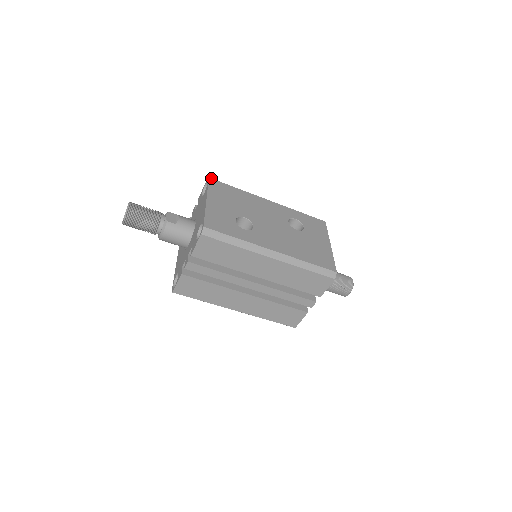
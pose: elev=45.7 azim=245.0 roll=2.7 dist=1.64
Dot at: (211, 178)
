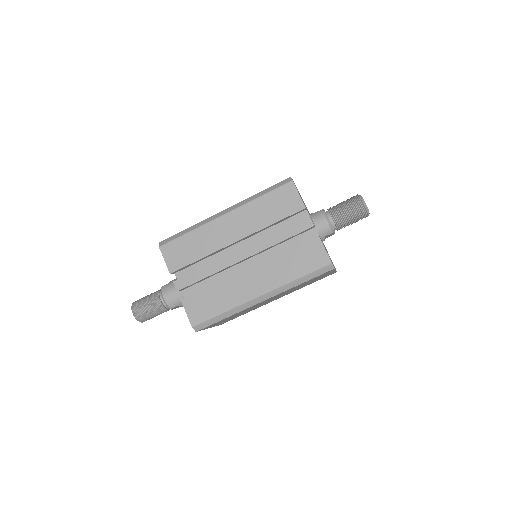
Dot at: occluded
